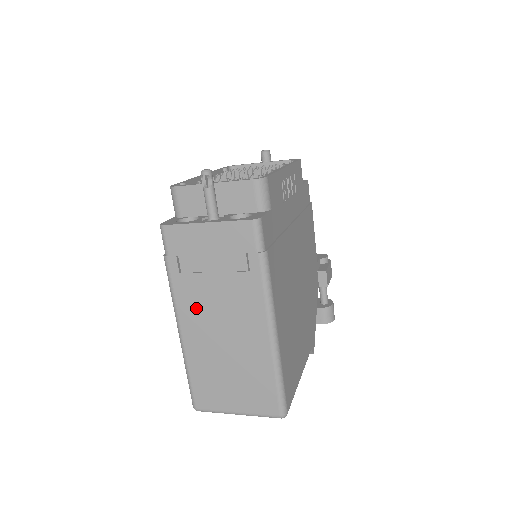
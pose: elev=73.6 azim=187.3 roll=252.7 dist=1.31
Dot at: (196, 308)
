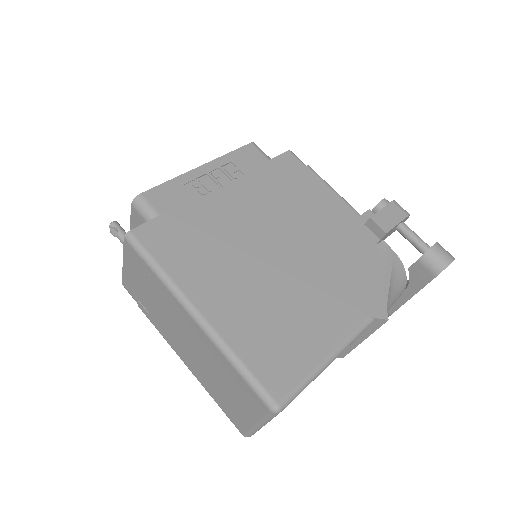
Dot at: (171, 336)
